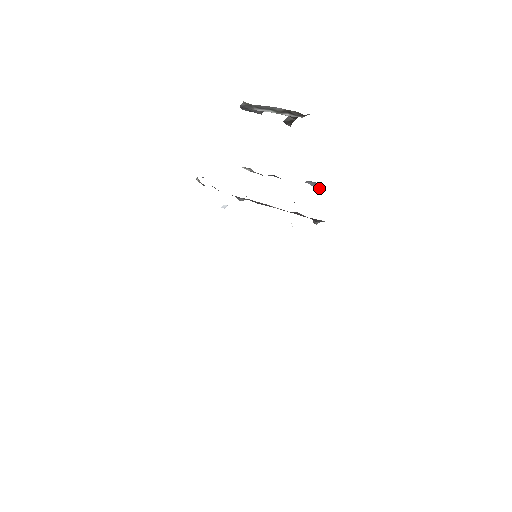
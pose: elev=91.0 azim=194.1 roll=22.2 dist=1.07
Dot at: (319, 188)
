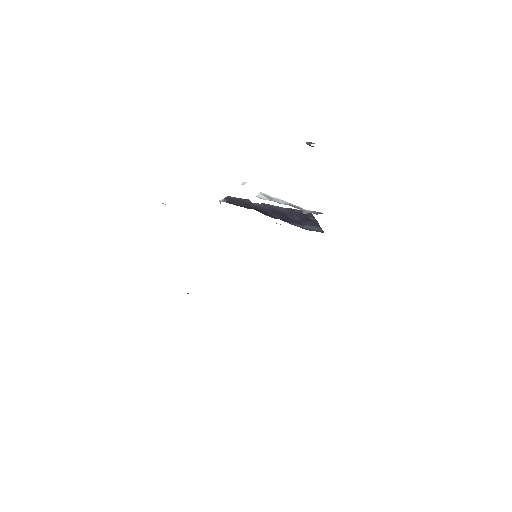
Dot at: occluded
